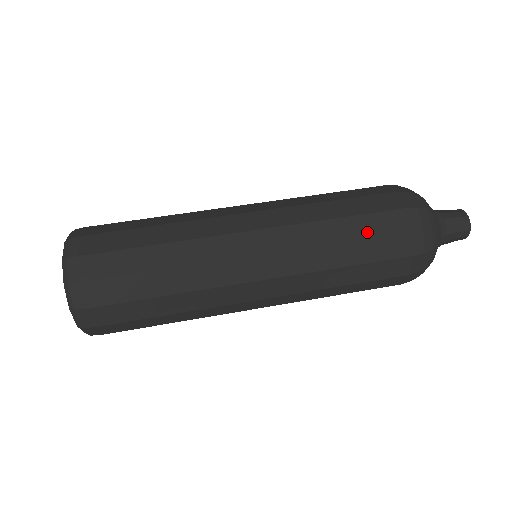
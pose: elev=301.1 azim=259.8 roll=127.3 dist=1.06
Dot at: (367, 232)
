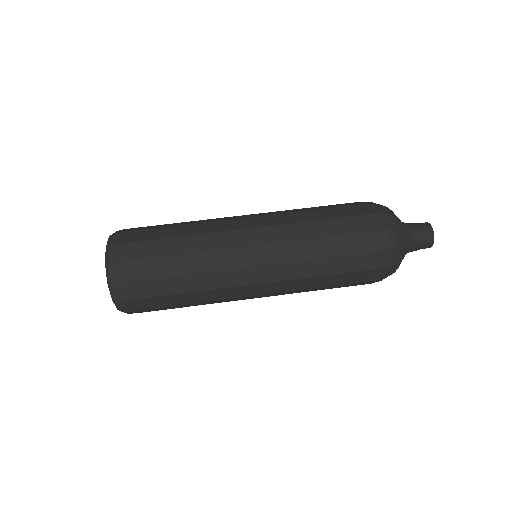
Dot at: (344, 250)
